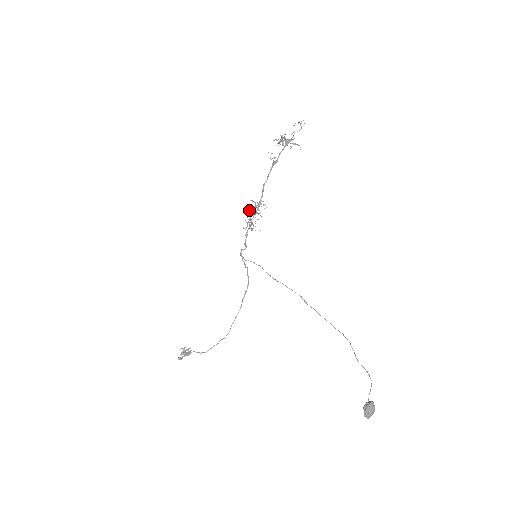
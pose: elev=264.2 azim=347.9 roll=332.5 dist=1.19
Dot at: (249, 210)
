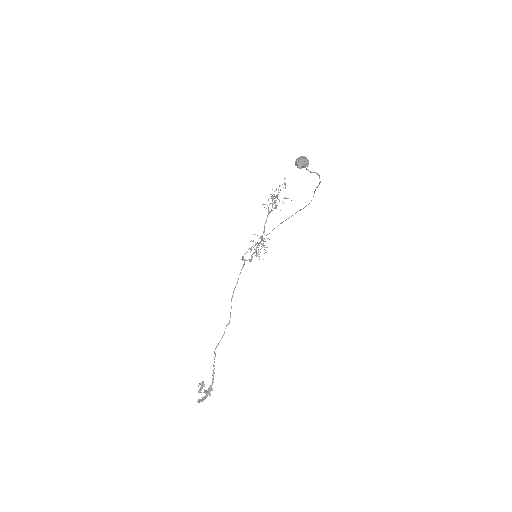
Dot at: (258, 252)
